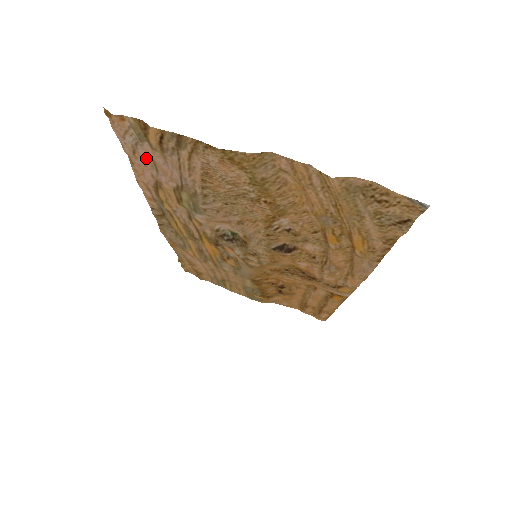
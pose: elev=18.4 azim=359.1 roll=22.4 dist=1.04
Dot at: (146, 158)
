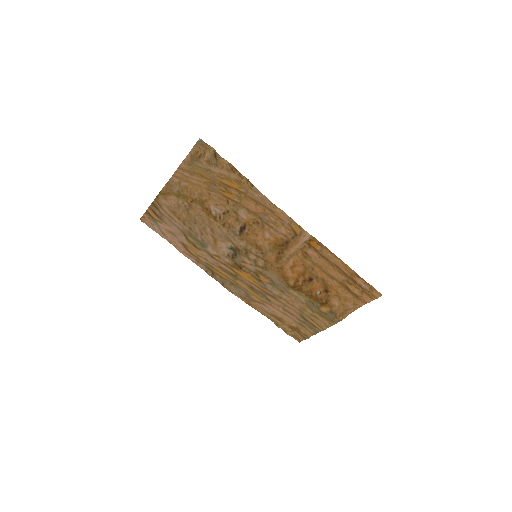
Dot at: (168, 233)
